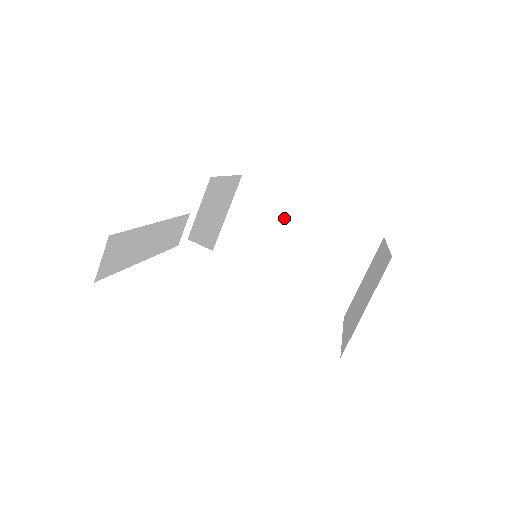
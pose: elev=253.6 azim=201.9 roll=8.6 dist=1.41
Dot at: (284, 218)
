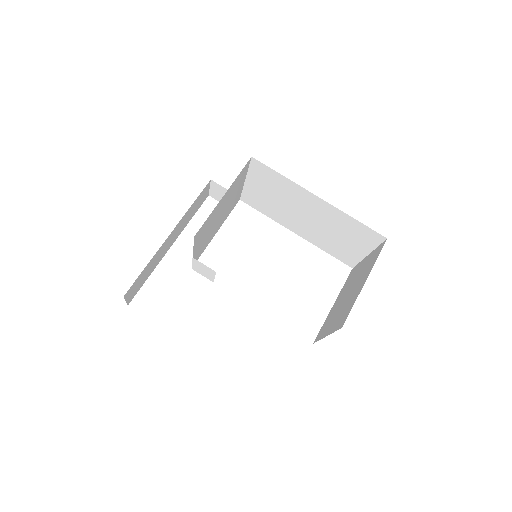
Dot at: (295, 197)
